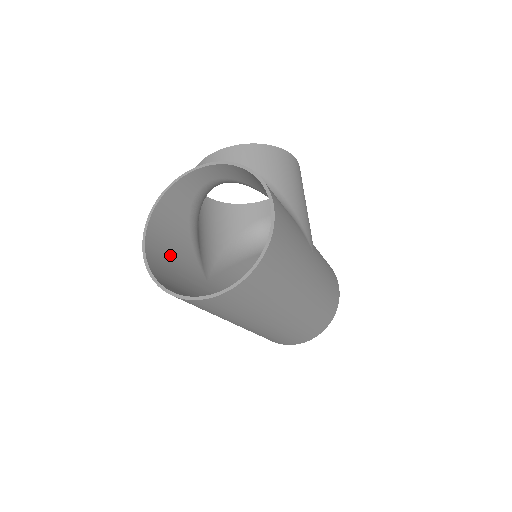
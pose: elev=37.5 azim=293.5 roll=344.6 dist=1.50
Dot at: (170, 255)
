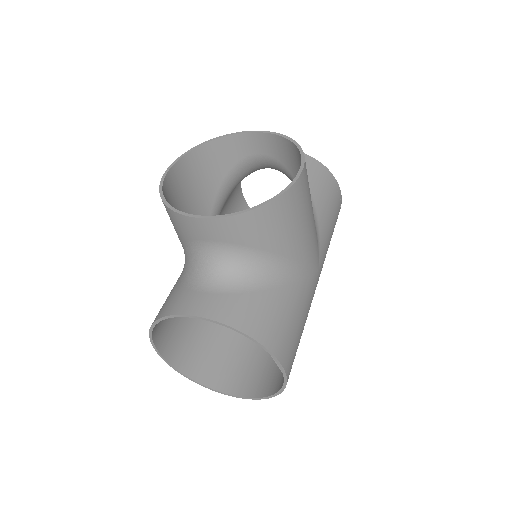
Dot at: occluded
